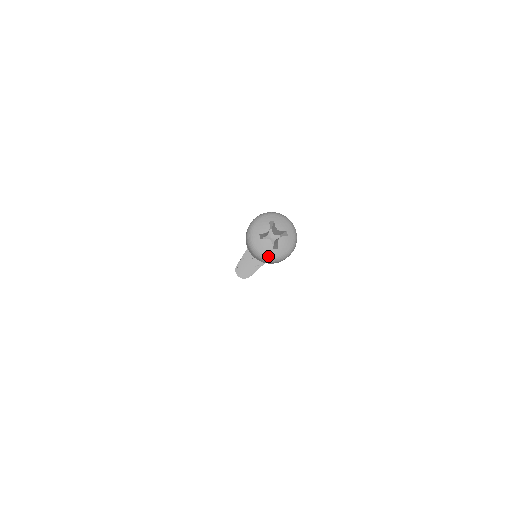
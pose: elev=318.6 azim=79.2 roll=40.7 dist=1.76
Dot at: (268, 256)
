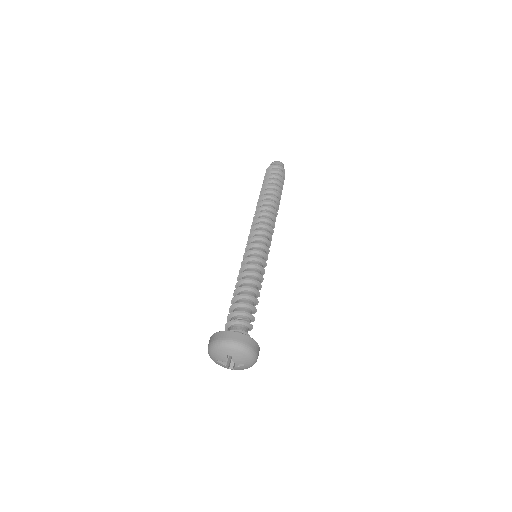
Dot at: occluded
